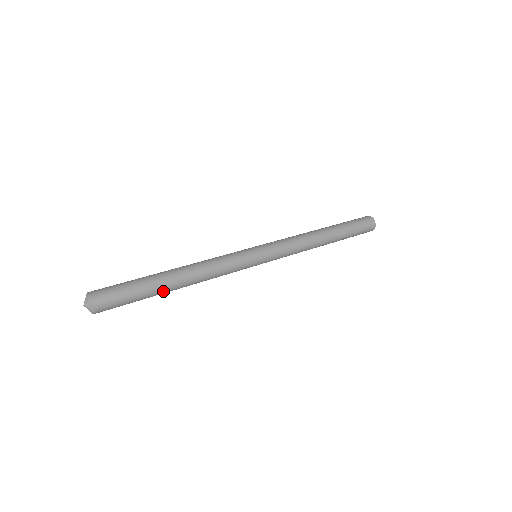
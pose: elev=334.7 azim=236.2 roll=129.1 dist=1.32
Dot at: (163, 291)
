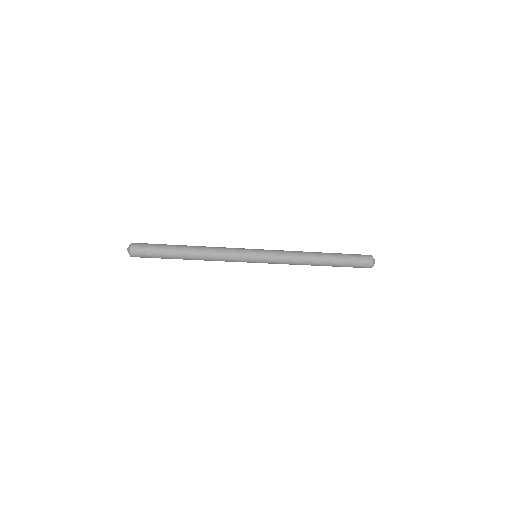
Dot at: (178, 254)
